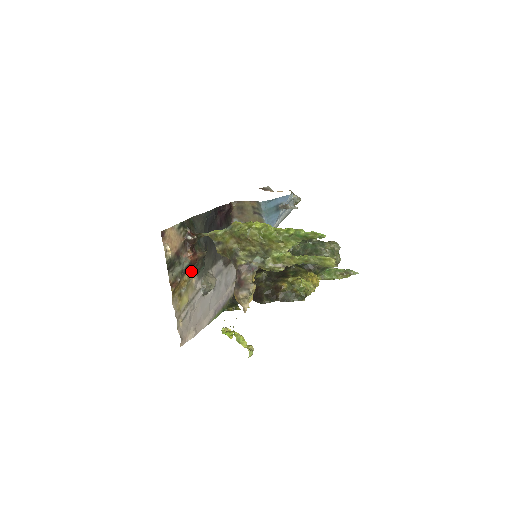
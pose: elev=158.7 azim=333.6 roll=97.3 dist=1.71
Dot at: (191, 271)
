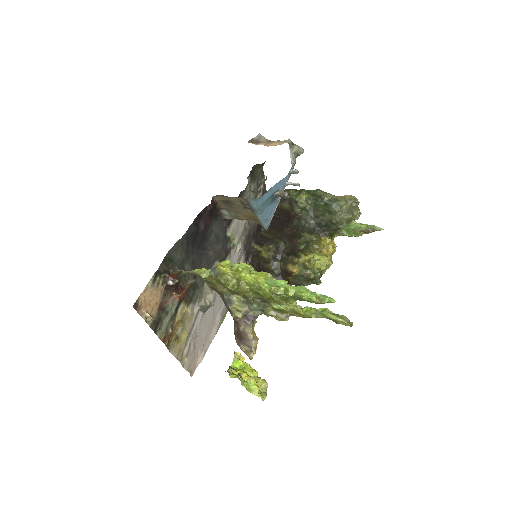
Dot at: (183, 306)
